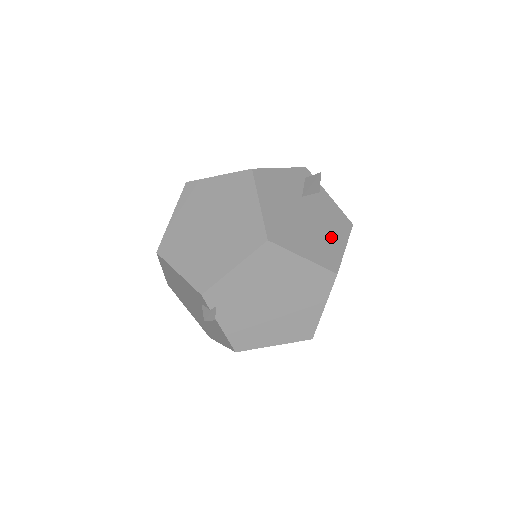
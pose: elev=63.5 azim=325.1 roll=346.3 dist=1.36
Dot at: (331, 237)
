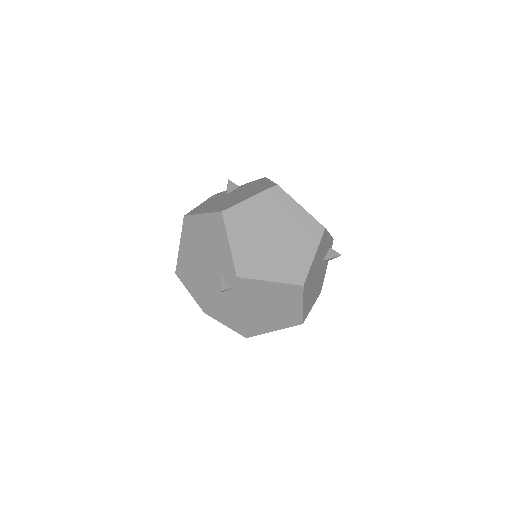
Dot at: (314, 297)
